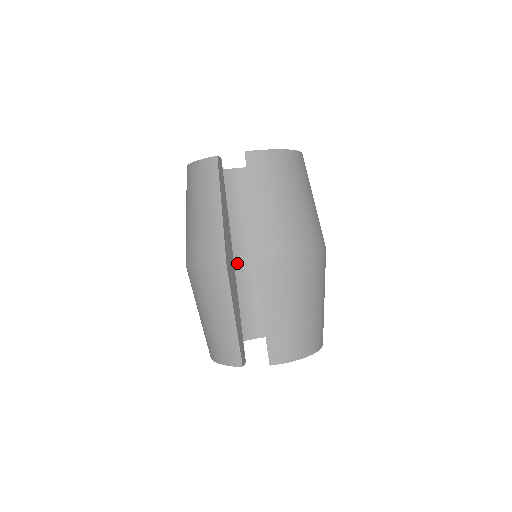
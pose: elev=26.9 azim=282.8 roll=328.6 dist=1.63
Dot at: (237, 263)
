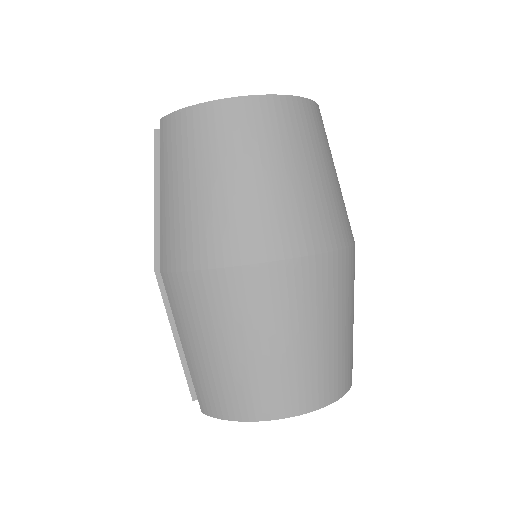
Dot at: occluded
